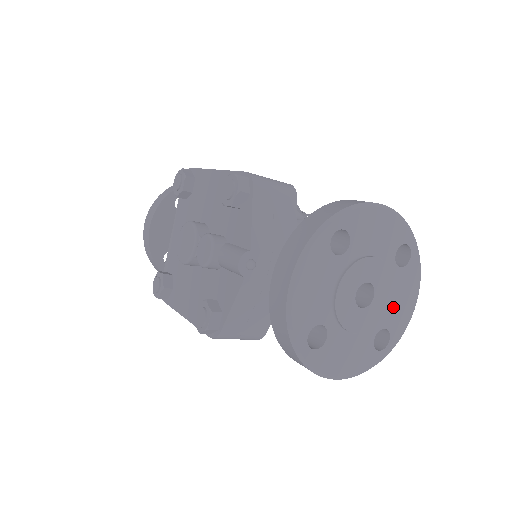
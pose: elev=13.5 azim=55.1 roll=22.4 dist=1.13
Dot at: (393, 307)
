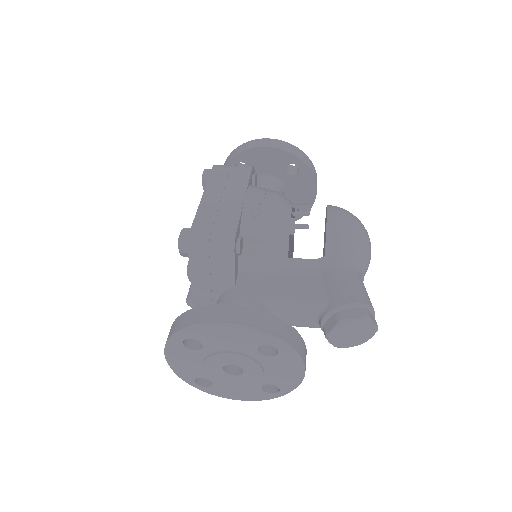
Dot at: (273, 375)
